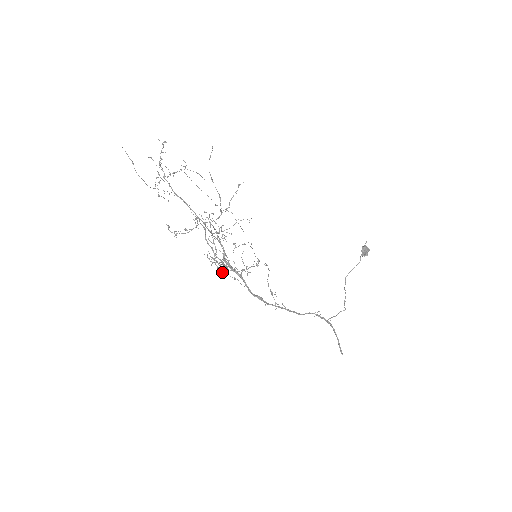
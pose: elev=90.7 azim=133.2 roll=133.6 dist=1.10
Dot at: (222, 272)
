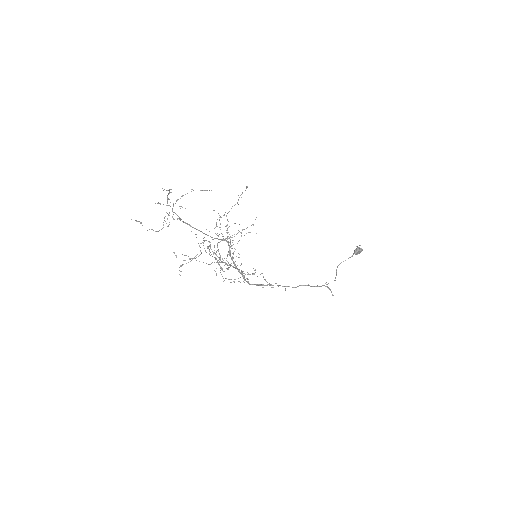
Dot at: (223, 278)
